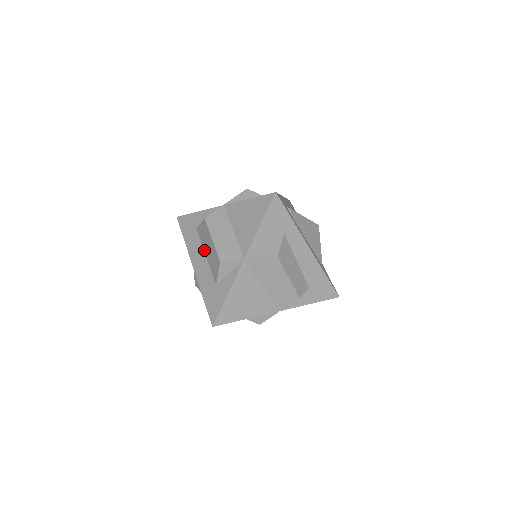
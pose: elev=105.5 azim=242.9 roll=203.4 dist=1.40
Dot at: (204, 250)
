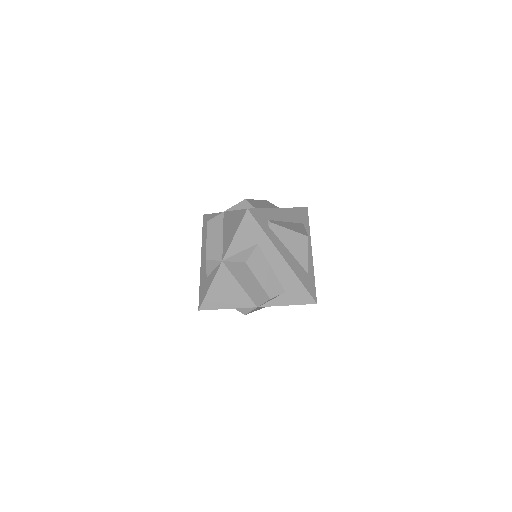
Dot at: occluded
